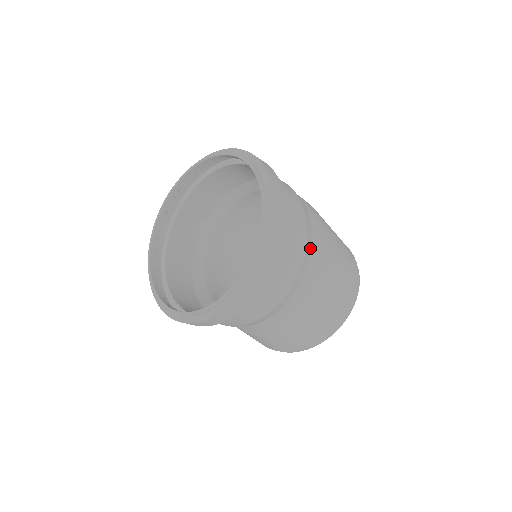
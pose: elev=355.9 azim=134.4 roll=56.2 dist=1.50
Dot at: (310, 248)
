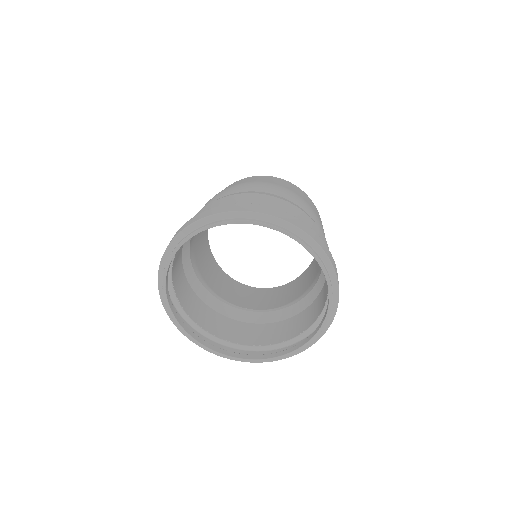
Dot at: occluded
